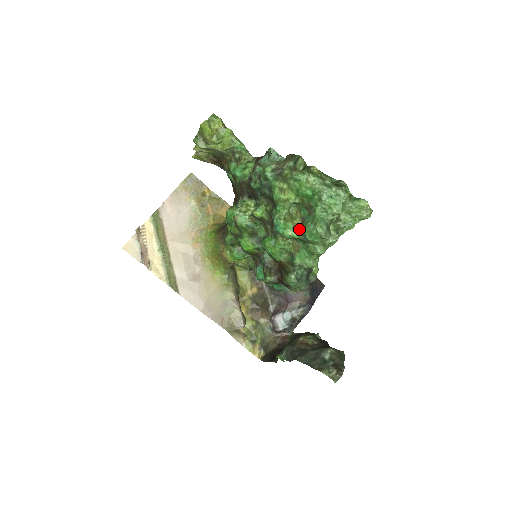
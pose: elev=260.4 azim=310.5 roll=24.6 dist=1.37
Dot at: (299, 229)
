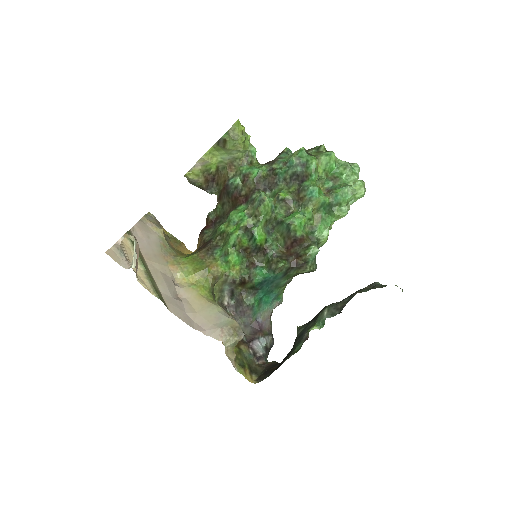
Dot at: (330, 194)
